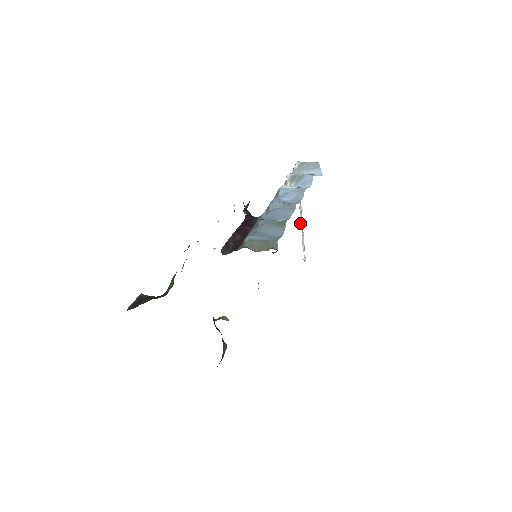
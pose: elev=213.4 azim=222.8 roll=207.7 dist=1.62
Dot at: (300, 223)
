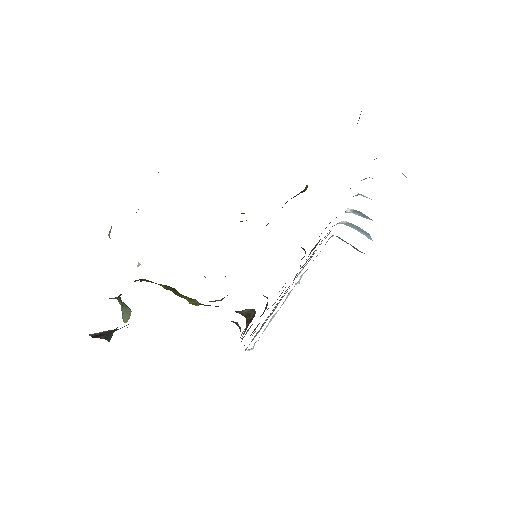
Dot at: (288, 293)
